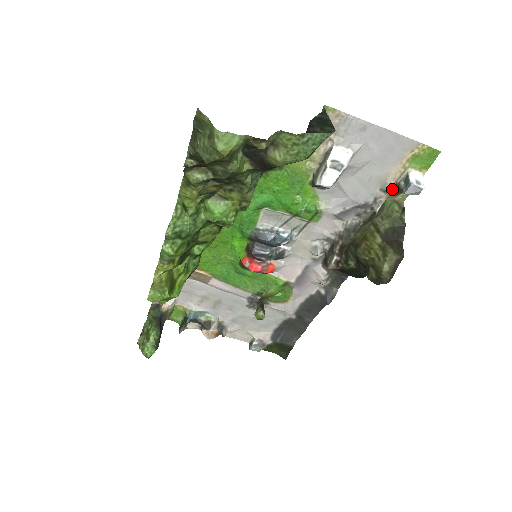
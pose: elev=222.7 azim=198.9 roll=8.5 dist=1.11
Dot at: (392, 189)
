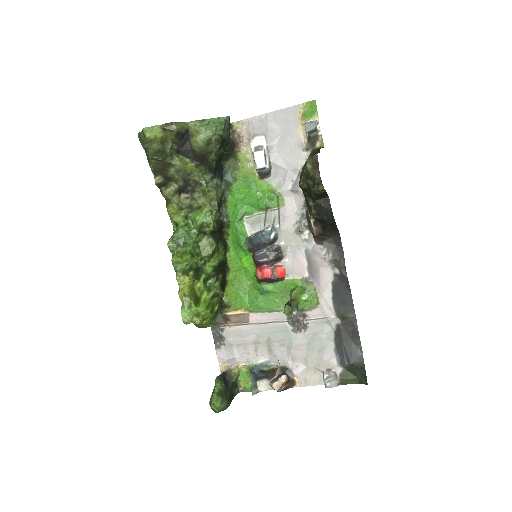
Dot at: (308, 143)
